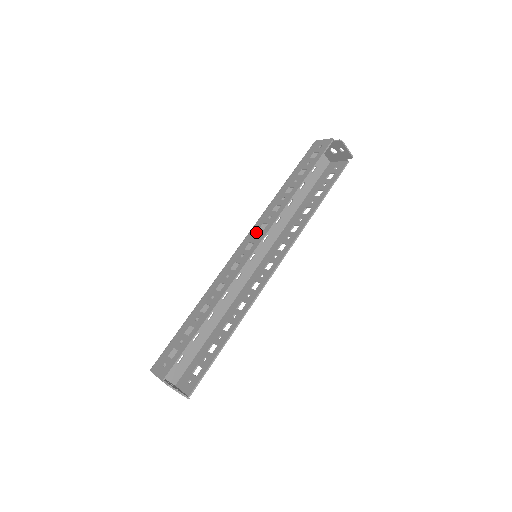
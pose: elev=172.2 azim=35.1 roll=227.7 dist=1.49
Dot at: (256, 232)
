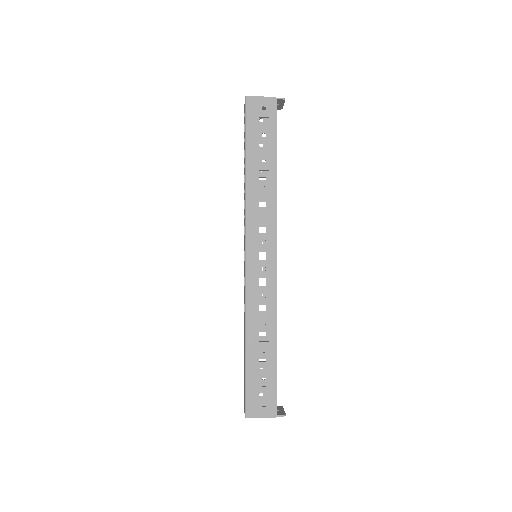
Dot at: (259, 237)
